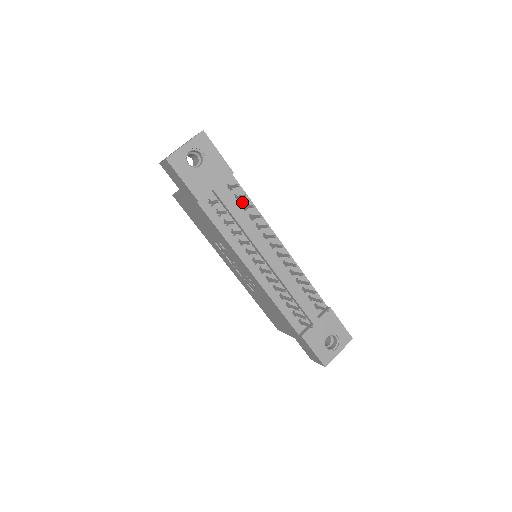
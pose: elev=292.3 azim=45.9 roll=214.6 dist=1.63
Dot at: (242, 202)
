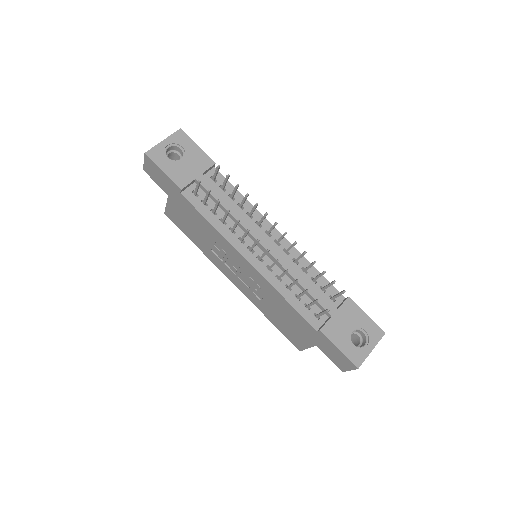
Dot at: (229, 193)
